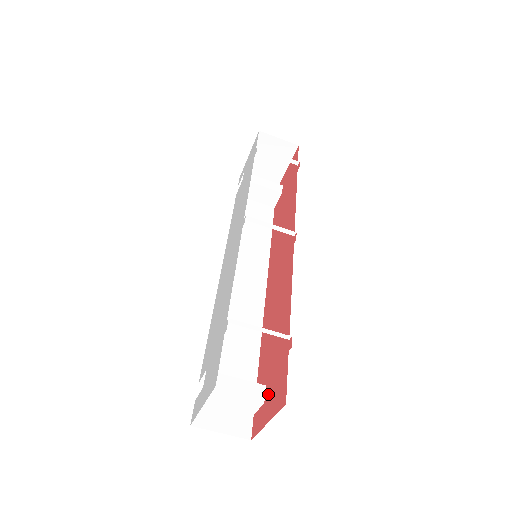
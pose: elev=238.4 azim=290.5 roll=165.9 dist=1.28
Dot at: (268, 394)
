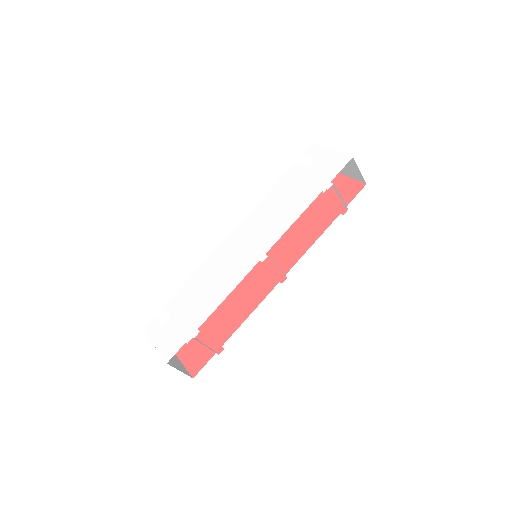
Dot at: (192, 345)
